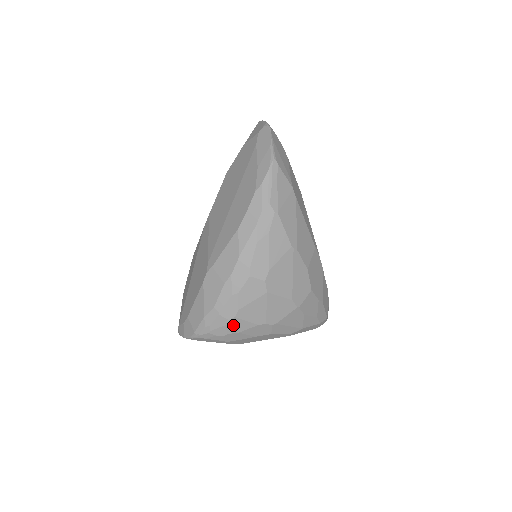
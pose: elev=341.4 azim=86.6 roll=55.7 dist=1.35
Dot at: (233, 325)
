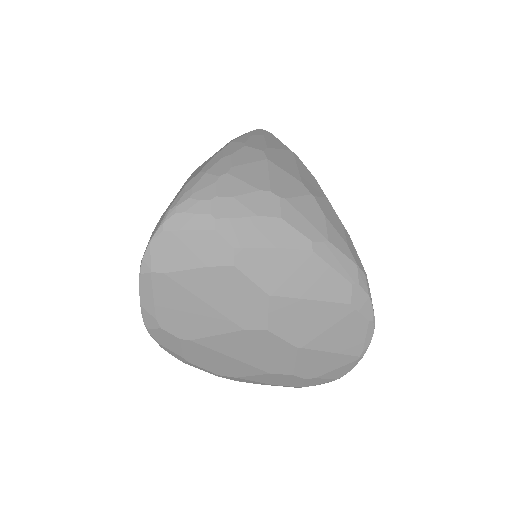
Dot at: (224, 185)
